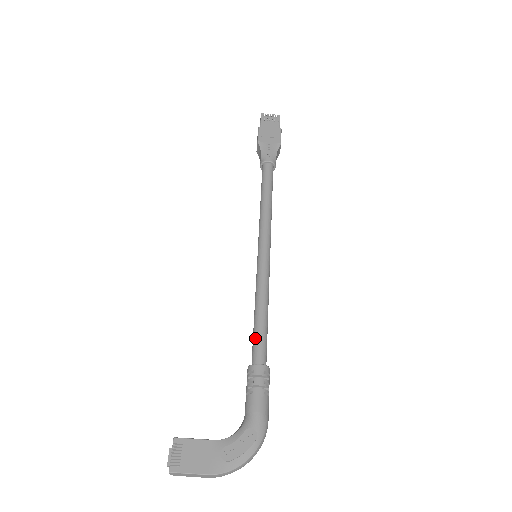
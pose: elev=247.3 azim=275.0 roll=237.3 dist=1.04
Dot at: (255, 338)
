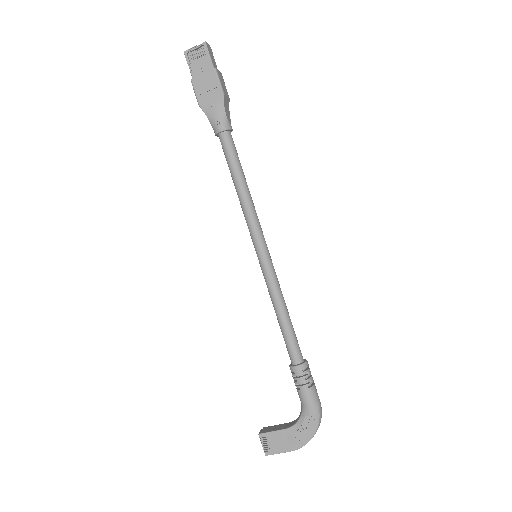
Dot at: (285, 342)
